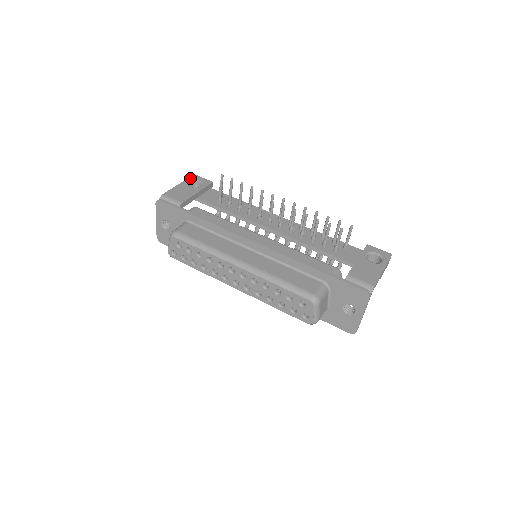
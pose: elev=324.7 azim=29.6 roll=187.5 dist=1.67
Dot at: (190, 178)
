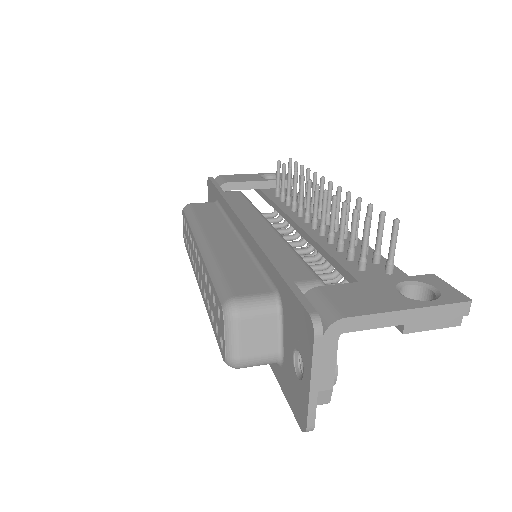
Dot at: (274, 173)
